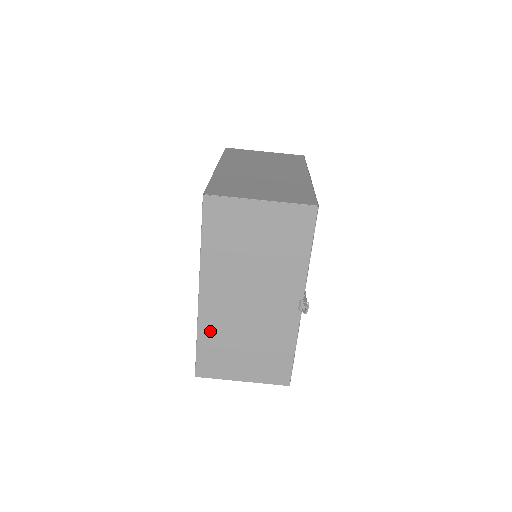
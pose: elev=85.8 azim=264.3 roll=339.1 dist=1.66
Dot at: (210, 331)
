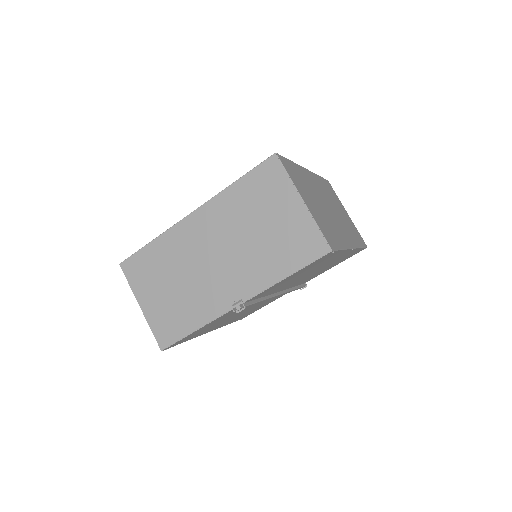
Dot at: (166, 246)
